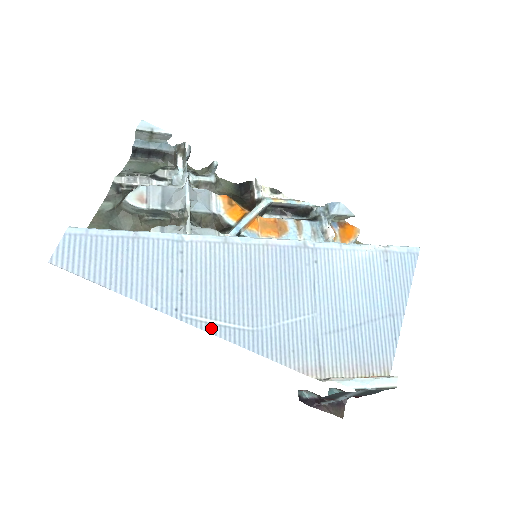
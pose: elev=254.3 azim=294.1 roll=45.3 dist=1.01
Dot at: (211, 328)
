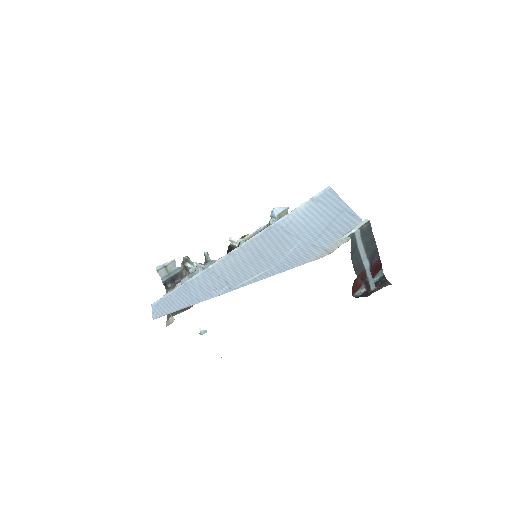
Dot at: (254, 281)
